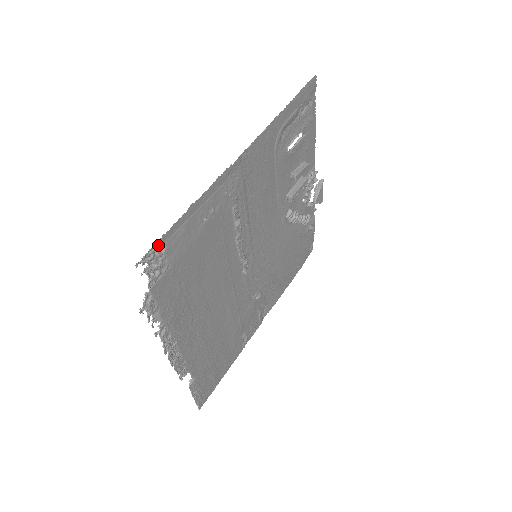
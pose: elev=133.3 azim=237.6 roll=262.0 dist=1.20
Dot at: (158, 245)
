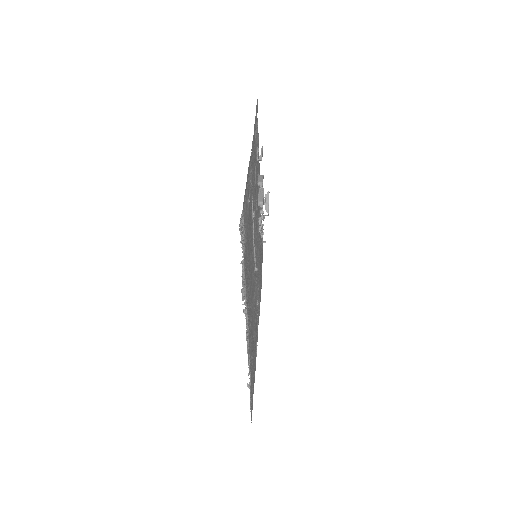
Dot at: (241, 215)
